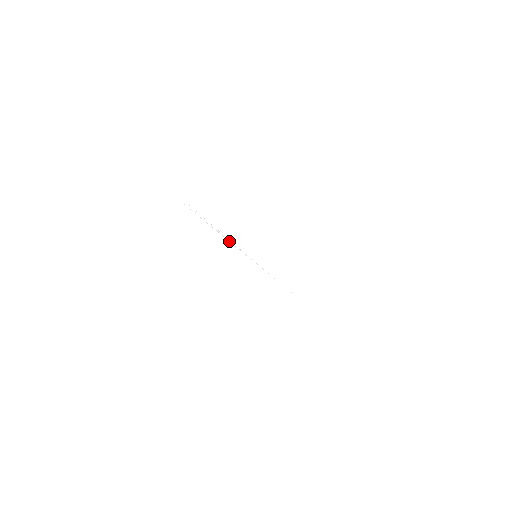
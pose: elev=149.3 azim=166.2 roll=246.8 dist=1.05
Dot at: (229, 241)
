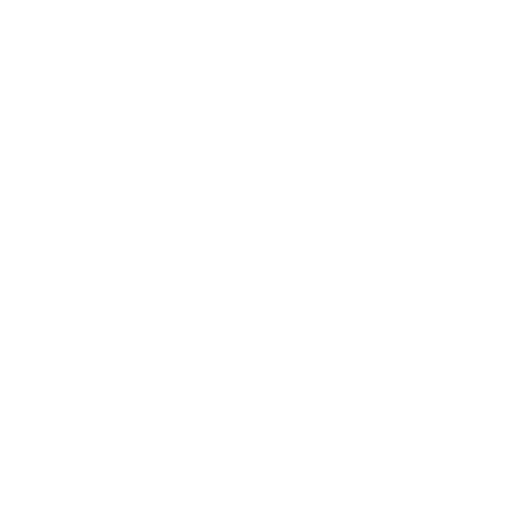
Dot at: occluded
